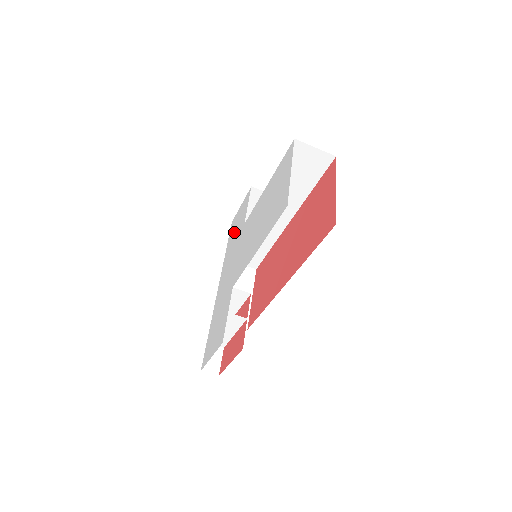
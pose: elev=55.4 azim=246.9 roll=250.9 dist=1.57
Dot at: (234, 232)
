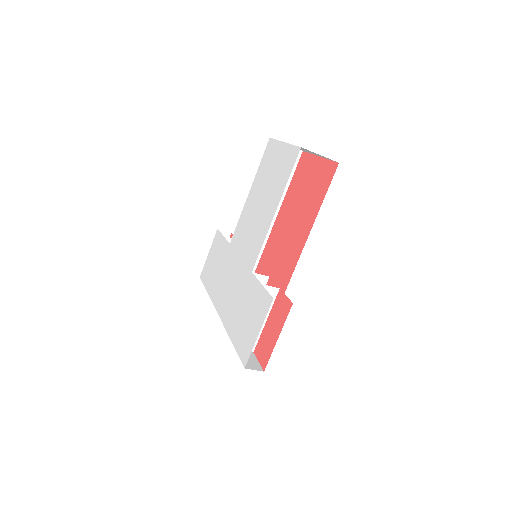
Dot at: (213, 270)
